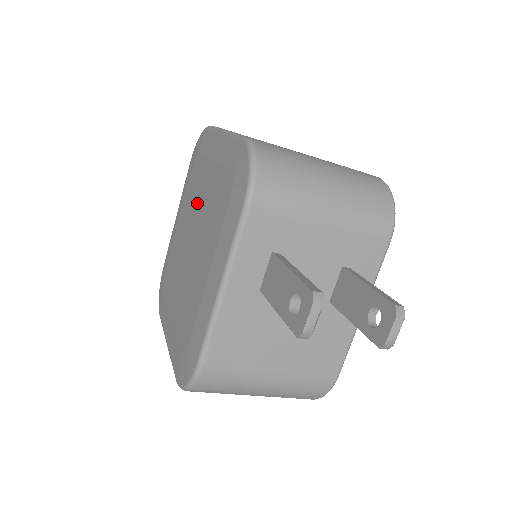
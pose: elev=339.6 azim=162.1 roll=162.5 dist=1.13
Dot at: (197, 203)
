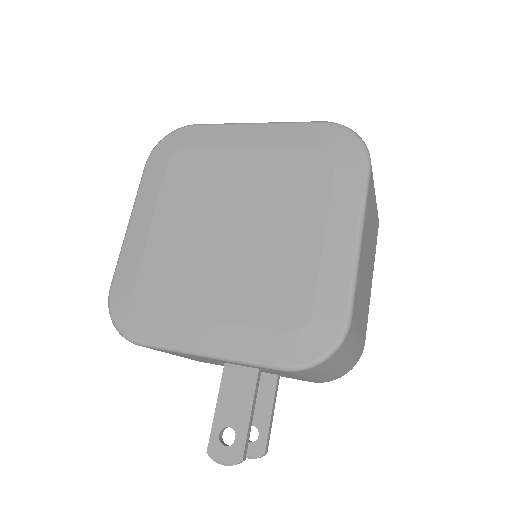
Dot at: (275, 215)
